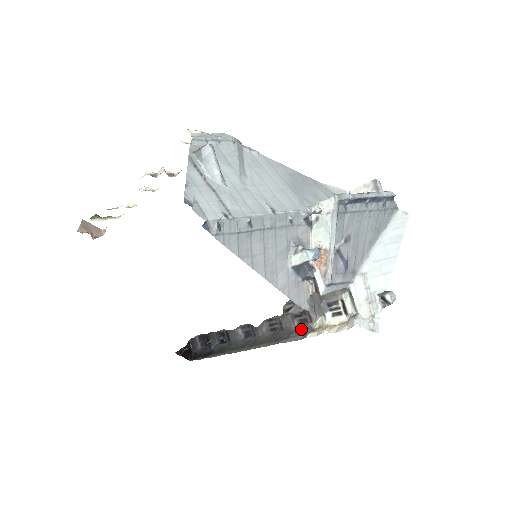
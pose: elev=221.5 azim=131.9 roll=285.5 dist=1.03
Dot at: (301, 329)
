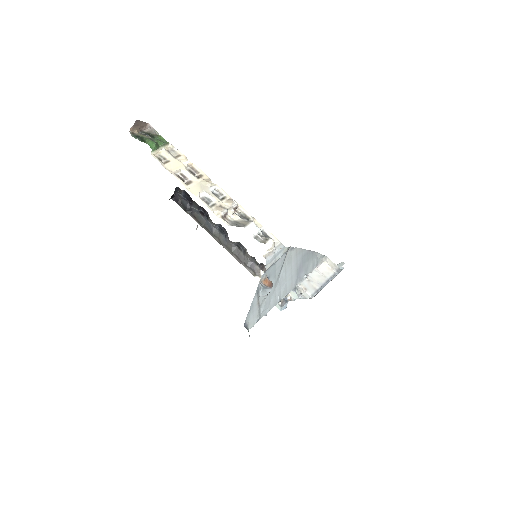
Dot at: (254, 268)
